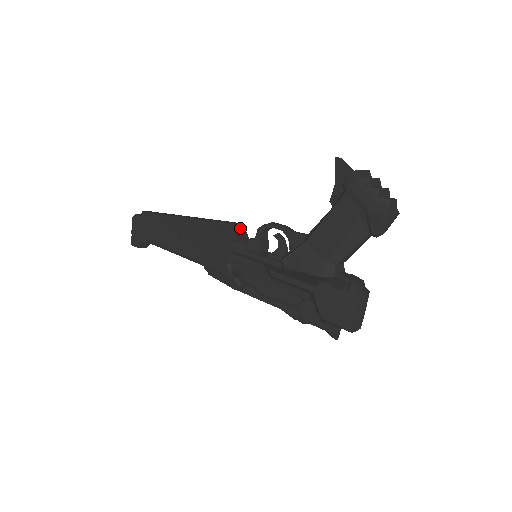
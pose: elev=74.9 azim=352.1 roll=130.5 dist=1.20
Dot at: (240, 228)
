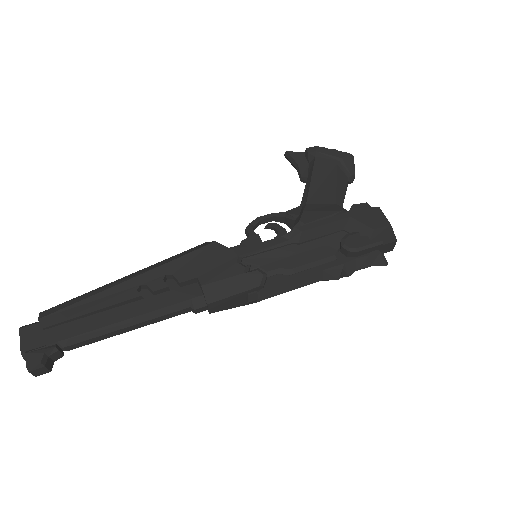
Dot at: occluded
